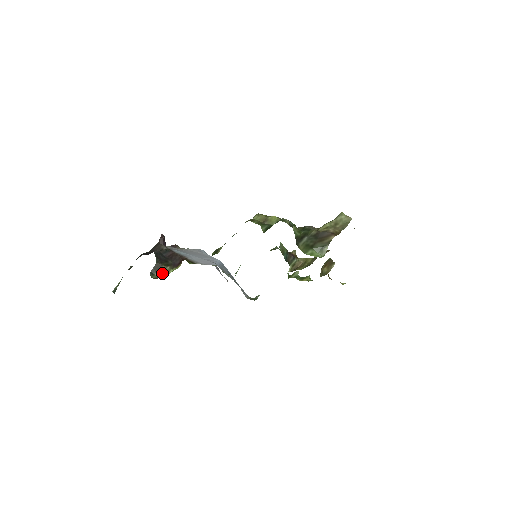
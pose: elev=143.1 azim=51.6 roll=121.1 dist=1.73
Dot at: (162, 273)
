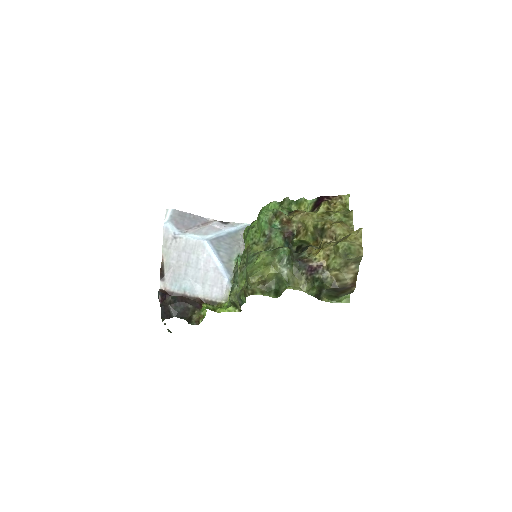
Dot at: (196, 317)
